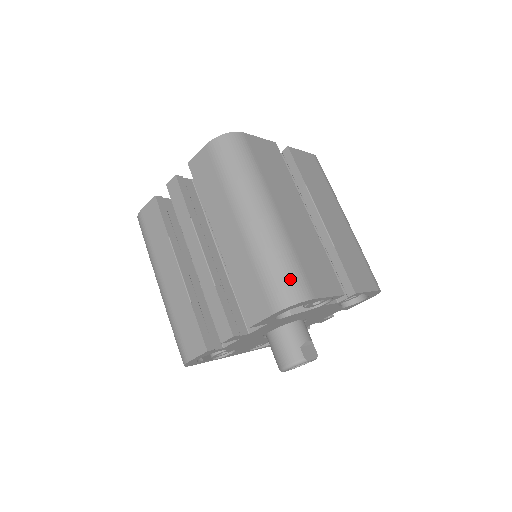
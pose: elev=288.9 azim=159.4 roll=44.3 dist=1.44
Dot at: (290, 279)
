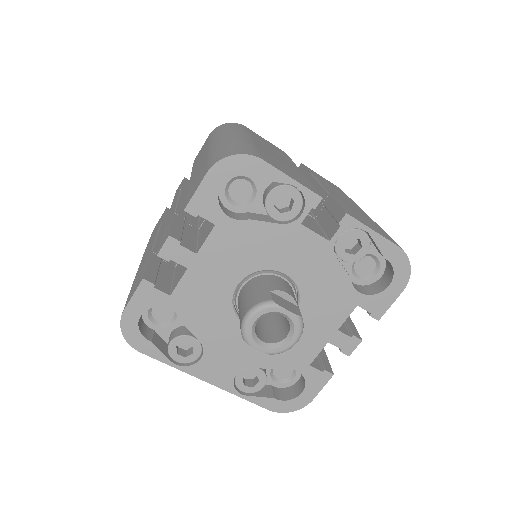
Dot at: (237, 148)
